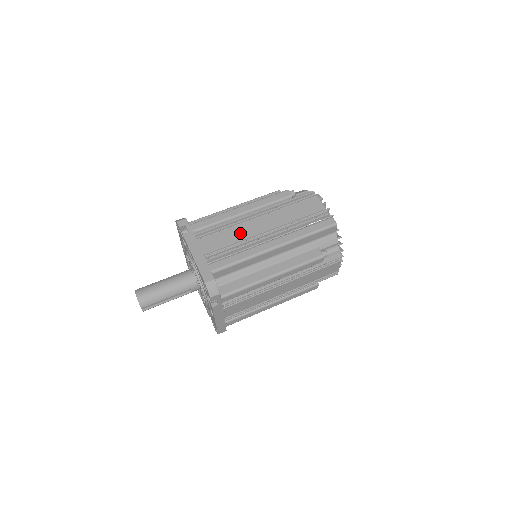
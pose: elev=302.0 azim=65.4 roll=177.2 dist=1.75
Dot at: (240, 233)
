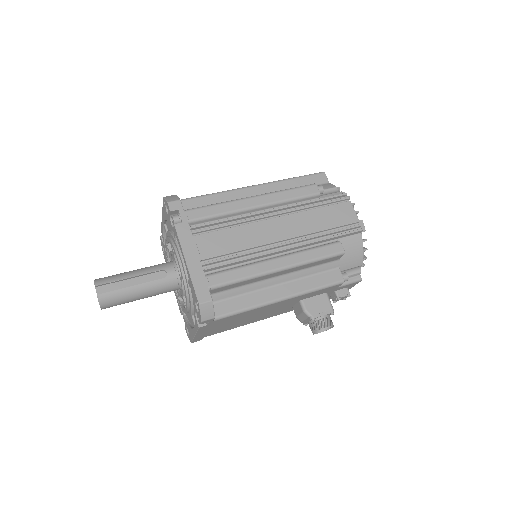
Dot at: occluded
